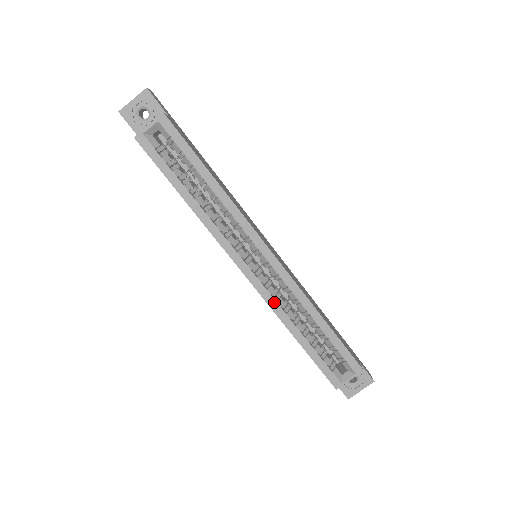
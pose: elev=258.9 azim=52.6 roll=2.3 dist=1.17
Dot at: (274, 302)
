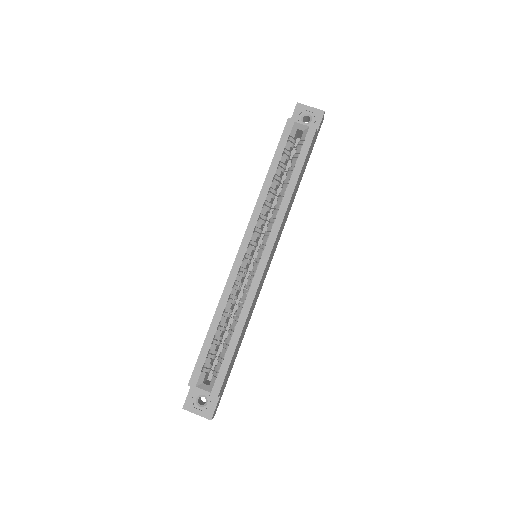
Dot at: (231, 286)
